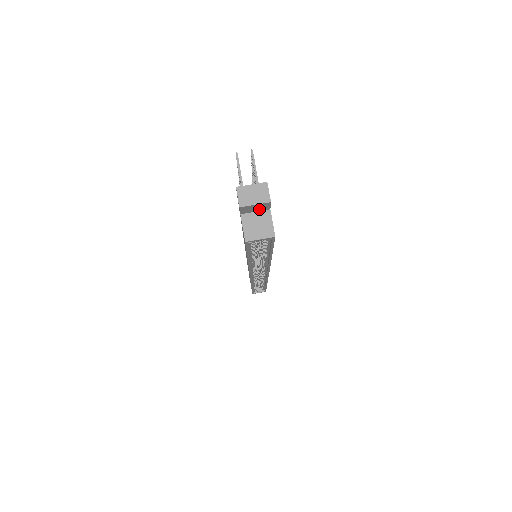
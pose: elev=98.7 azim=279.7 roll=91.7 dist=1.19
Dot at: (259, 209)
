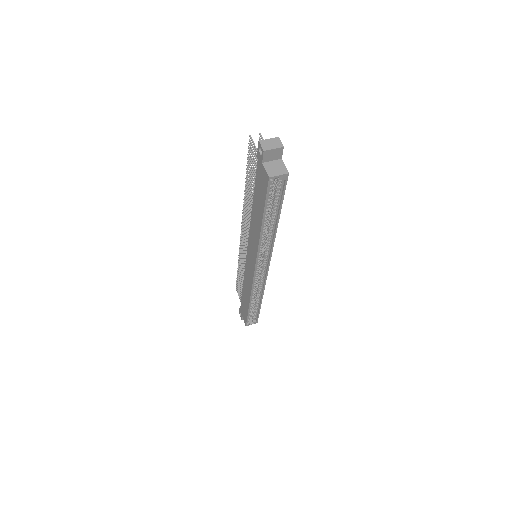
Dot at: (275, 157)
